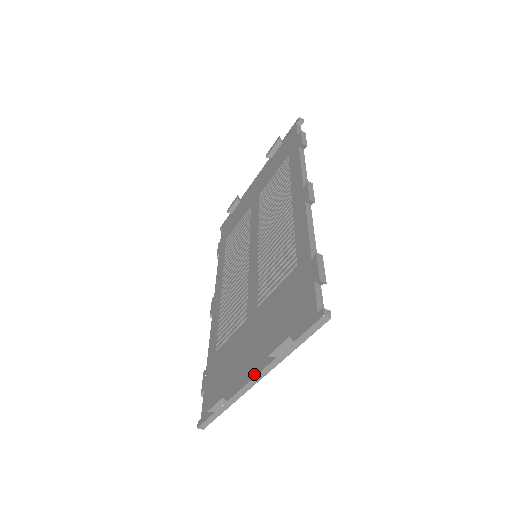
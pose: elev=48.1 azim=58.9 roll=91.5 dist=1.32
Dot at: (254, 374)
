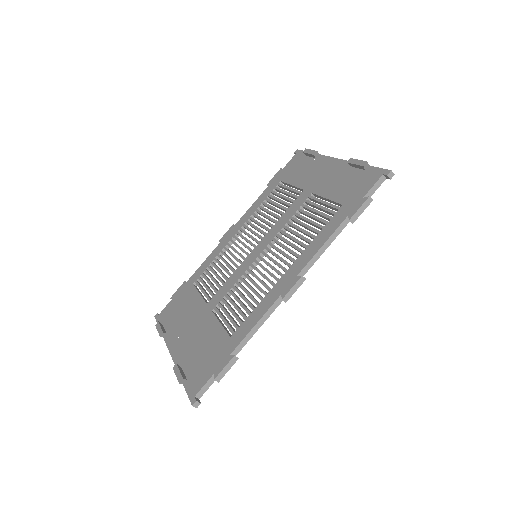
Dot at: (172, 355)
